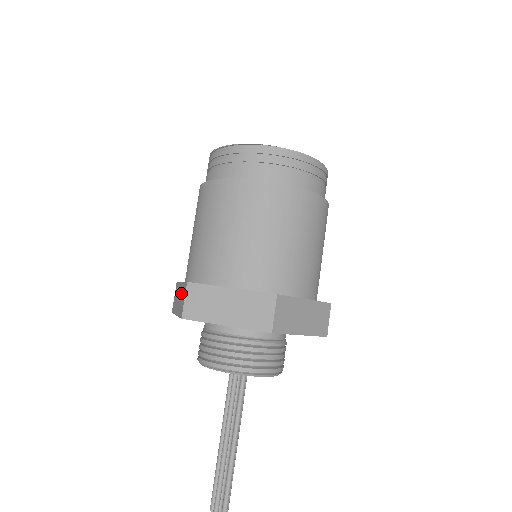
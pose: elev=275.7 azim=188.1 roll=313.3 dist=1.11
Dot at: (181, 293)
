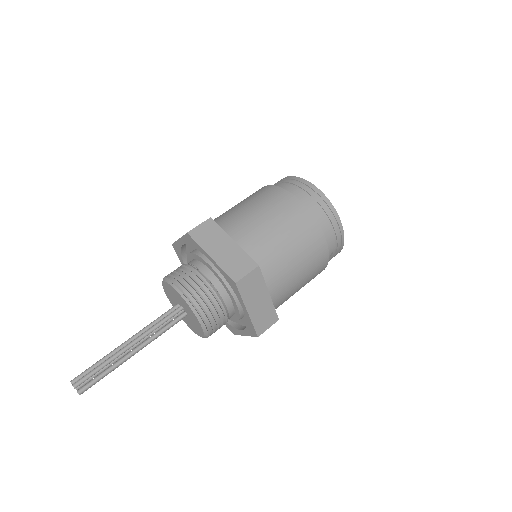
Dot at: occluded
